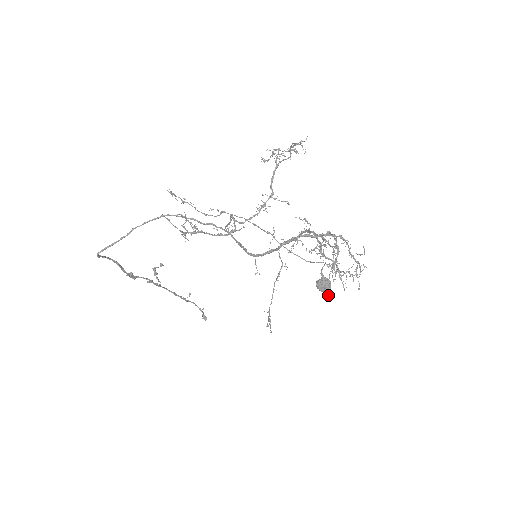
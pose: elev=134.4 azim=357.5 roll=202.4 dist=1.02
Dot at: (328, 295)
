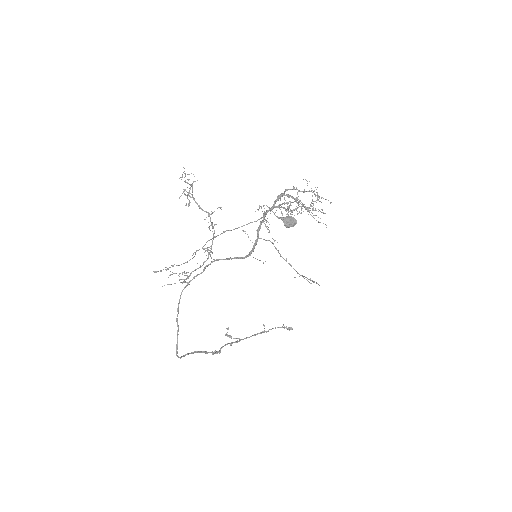
Dot at: occluded
